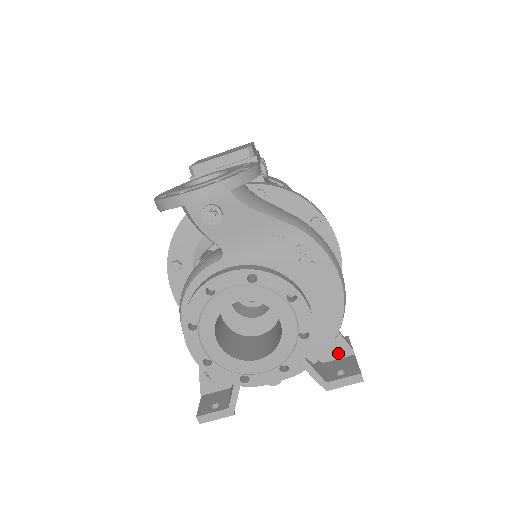
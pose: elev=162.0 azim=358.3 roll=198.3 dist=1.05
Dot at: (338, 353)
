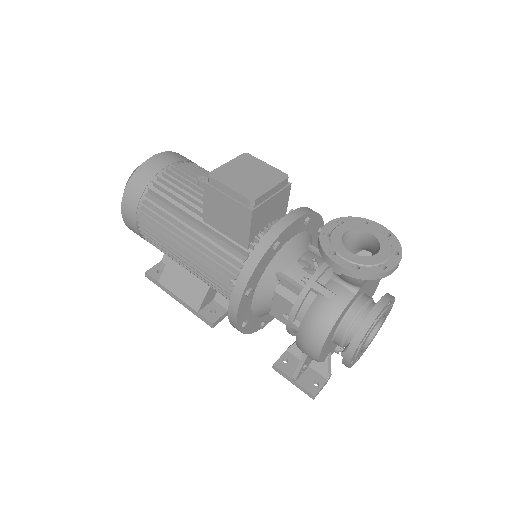
Dot at: occluded
